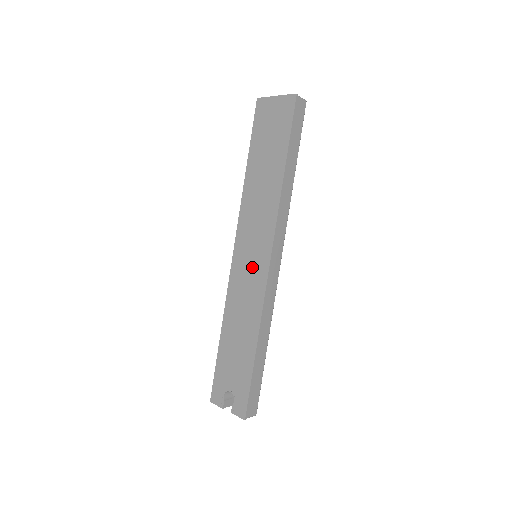
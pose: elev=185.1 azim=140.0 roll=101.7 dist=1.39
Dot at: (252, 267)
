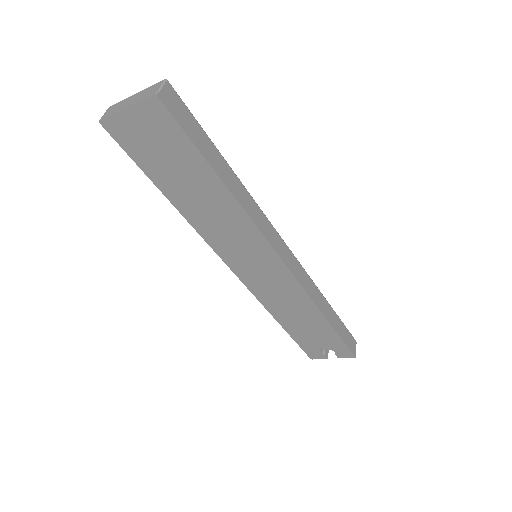
Dot at: (267, 275)
